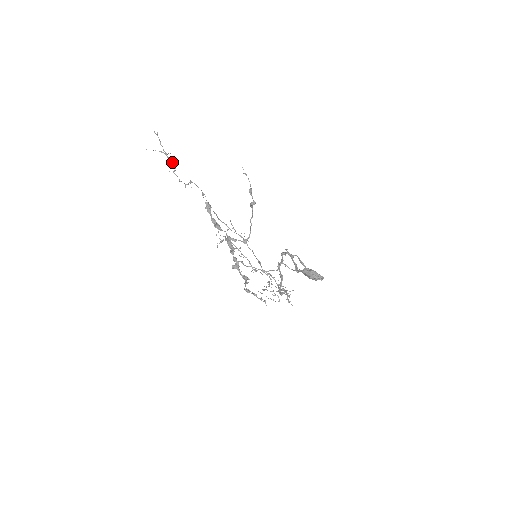
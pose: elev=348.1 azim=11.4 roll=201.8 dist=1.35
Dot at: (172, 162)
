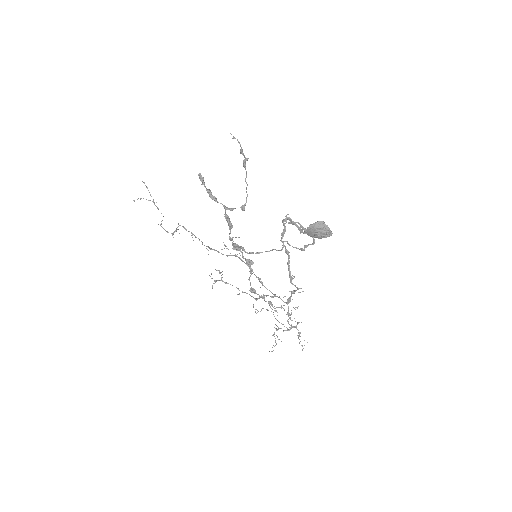
Dot at: occluded
